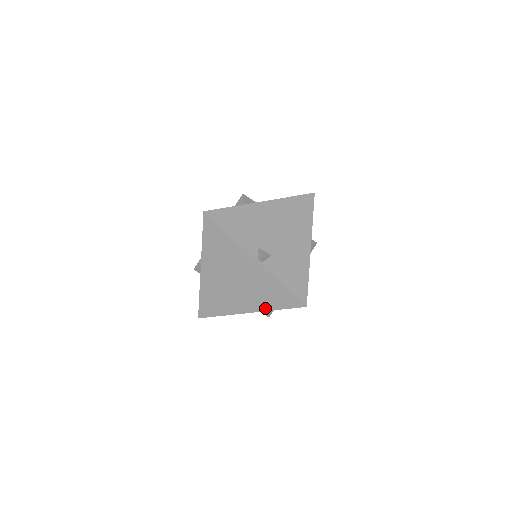
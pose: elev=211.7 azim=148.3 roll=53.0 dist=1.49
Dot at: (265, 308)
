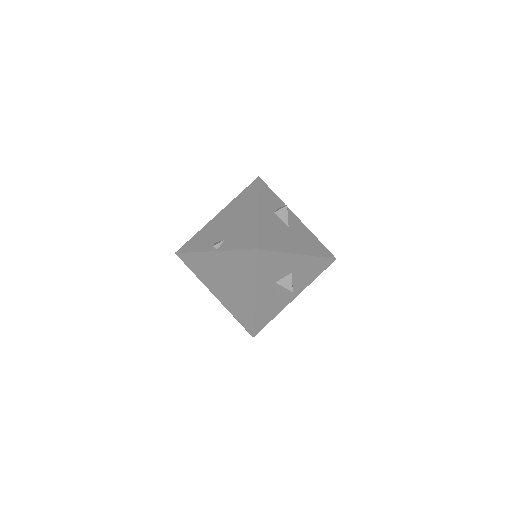
Dot at: (253, 281)
